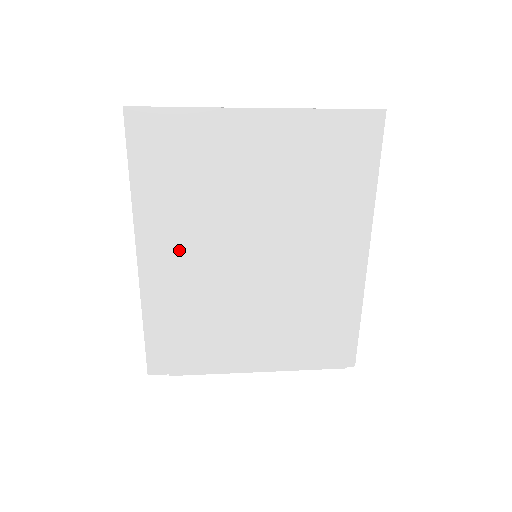
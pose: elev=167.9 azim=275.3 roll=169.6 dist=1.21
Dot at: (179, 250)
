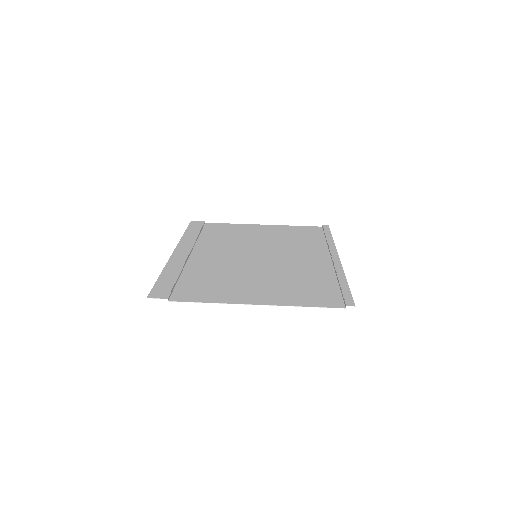
Dot at: (202, 257)
